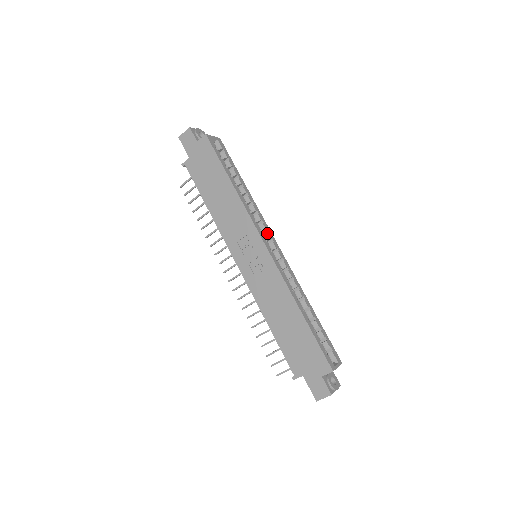
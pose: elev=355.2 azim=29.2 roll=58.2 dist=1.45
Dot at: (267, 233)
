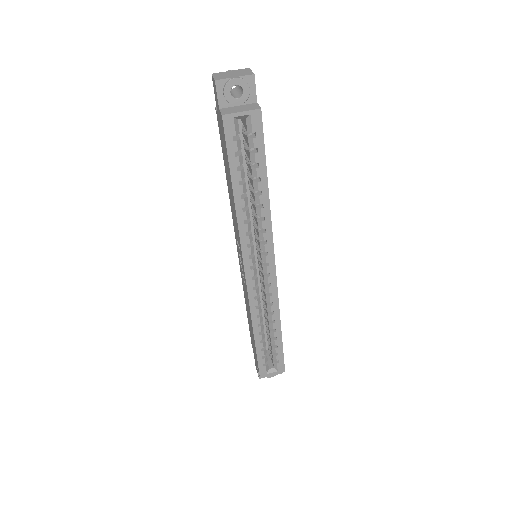
Dot at: (264, 256)
